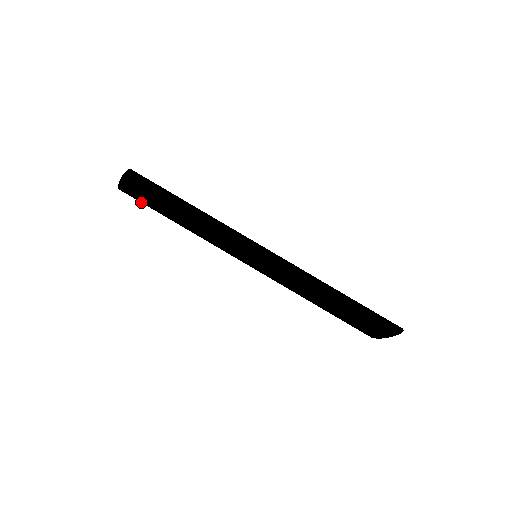
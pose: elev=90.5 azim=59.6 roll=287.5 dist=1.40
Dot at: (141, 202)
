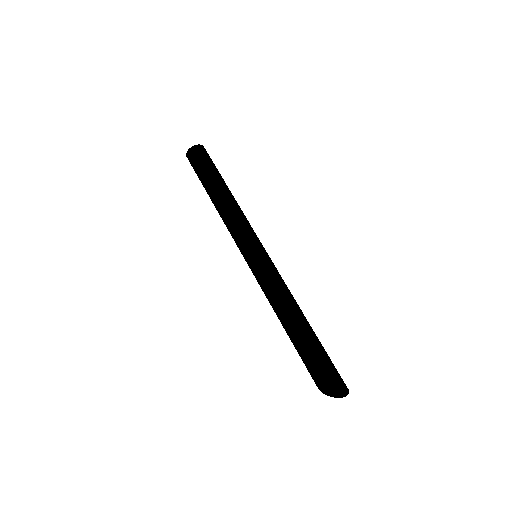
Dot at: occluded
